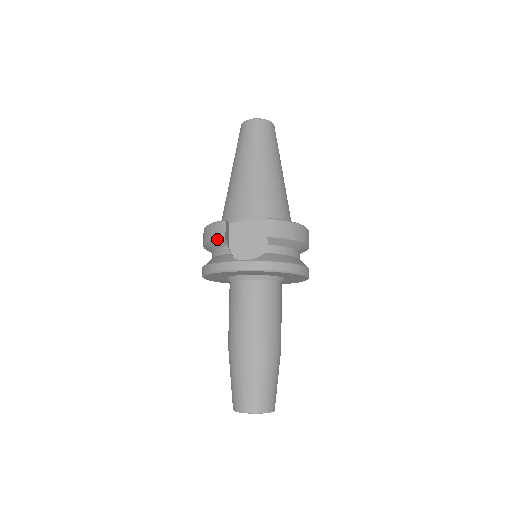
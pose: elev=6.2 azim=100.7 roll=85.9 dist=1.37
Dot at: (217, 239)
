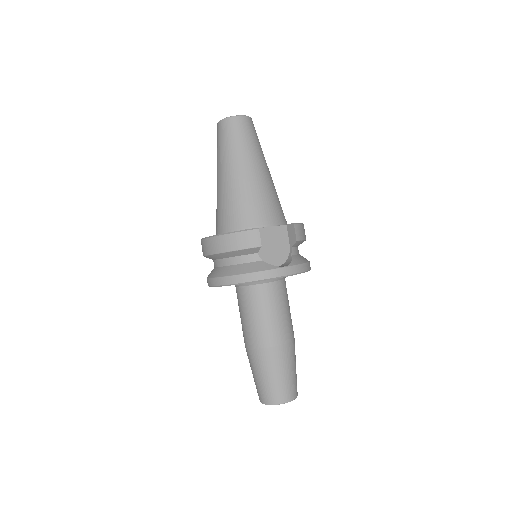
Dot at: (251, 248)
